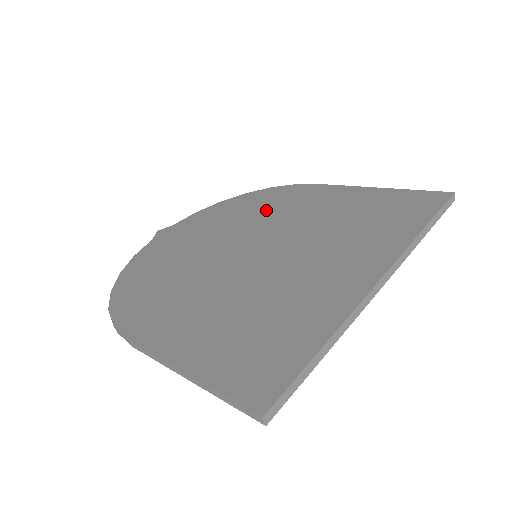
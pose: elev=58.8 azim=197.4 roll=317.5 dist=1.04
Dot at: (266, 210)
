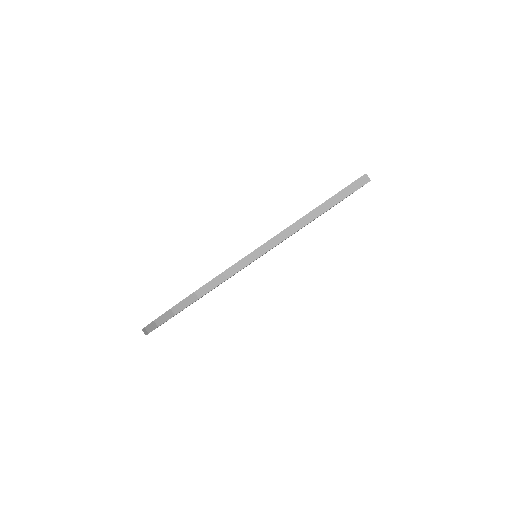
Dot at: occluded
